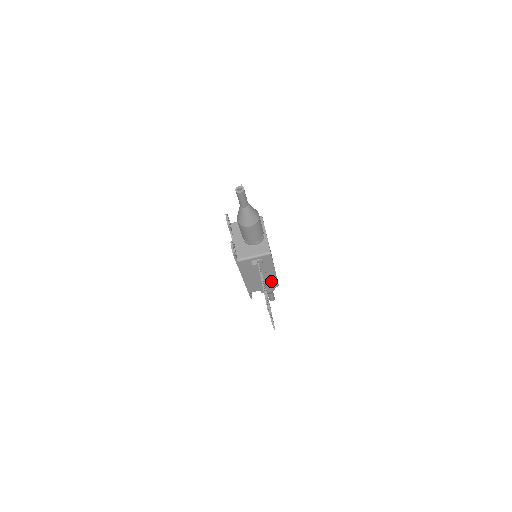
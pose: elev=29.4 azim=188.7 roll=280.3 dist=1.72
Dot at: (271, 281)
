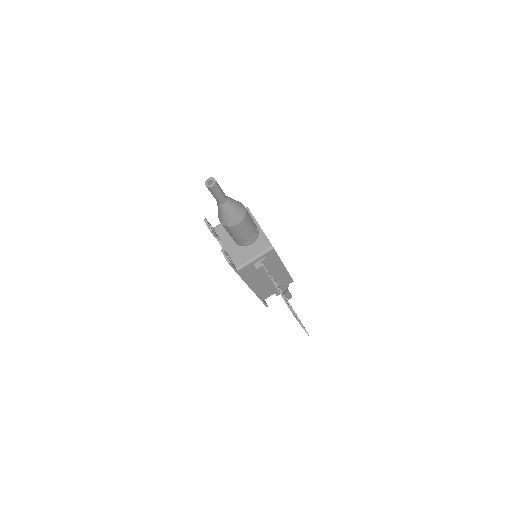
Dot at: (283, 279)
